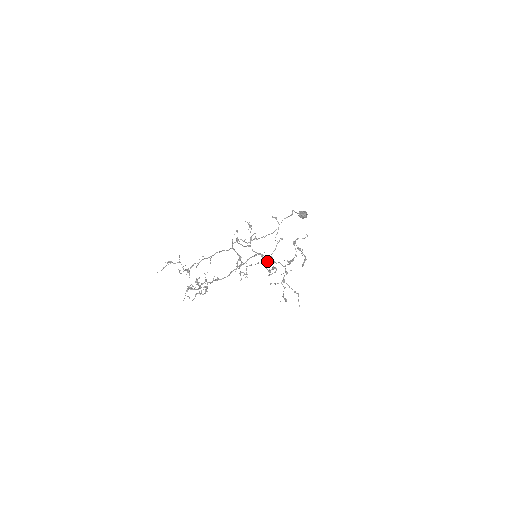
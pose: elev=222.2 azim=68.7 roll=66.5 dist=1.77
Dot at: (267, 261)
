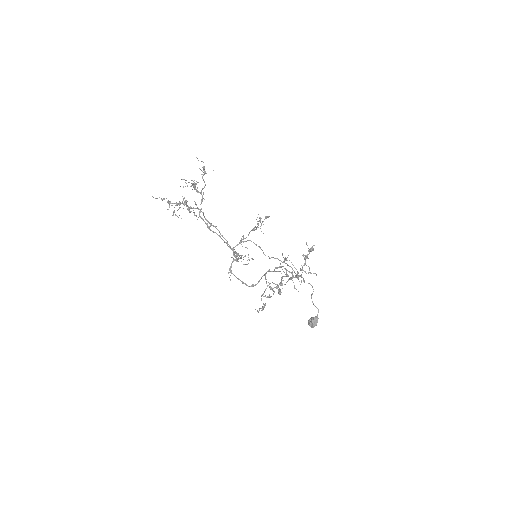
Dot at: (266, 273)
